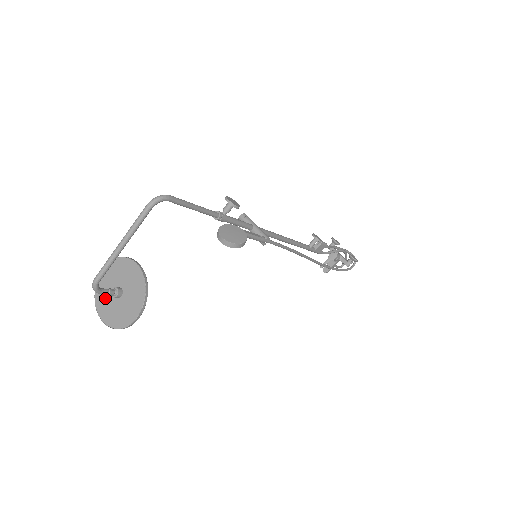
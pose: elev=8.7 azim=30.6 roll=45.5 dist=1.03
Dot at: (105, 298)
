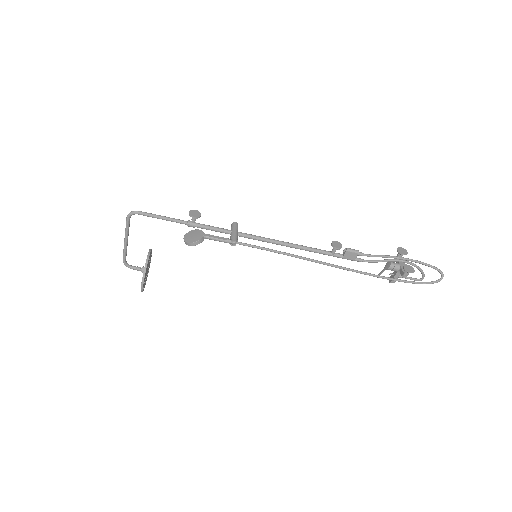
Dot at: occluded
